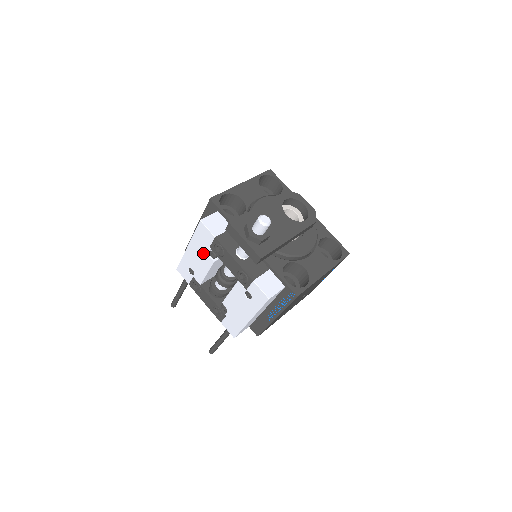
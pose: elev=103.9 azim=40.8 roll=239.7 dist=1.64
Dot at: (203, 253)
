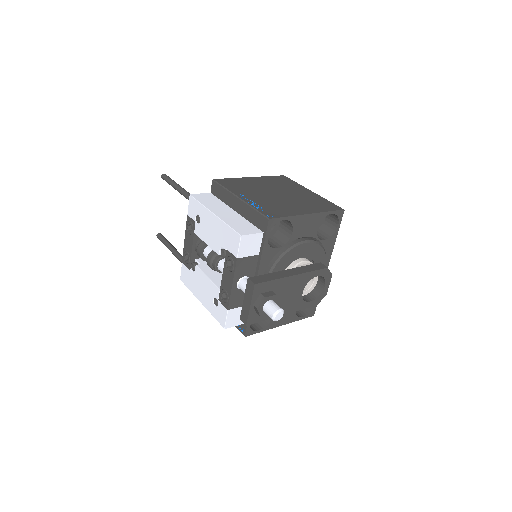
Dot at: (218, 239)
